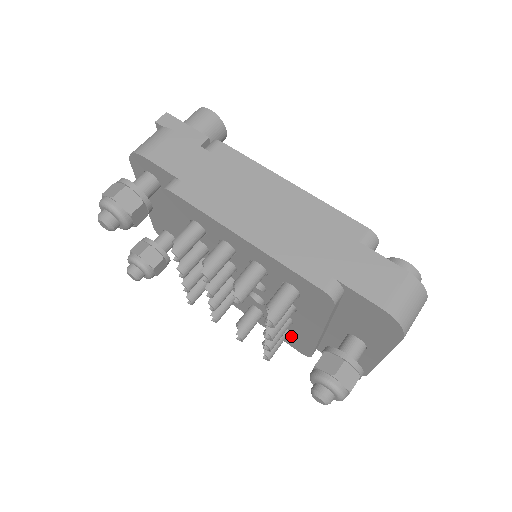
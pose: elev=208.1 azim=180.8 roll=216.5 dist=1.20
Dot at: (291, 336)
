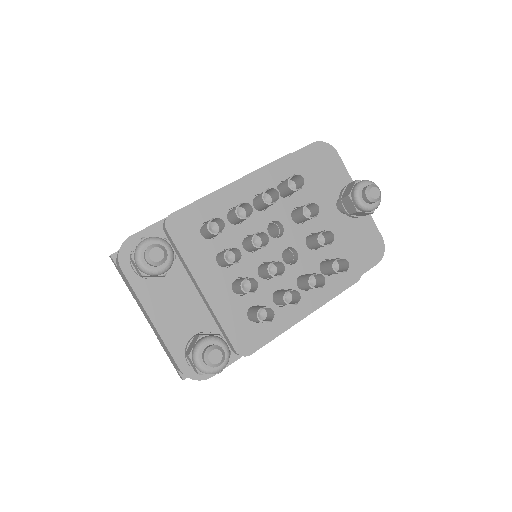
Dot at: occluded
